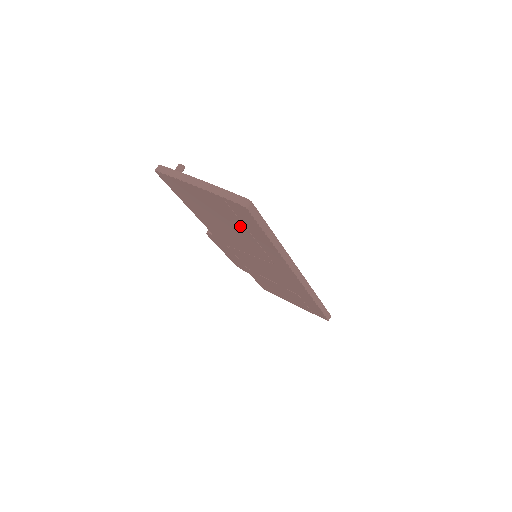
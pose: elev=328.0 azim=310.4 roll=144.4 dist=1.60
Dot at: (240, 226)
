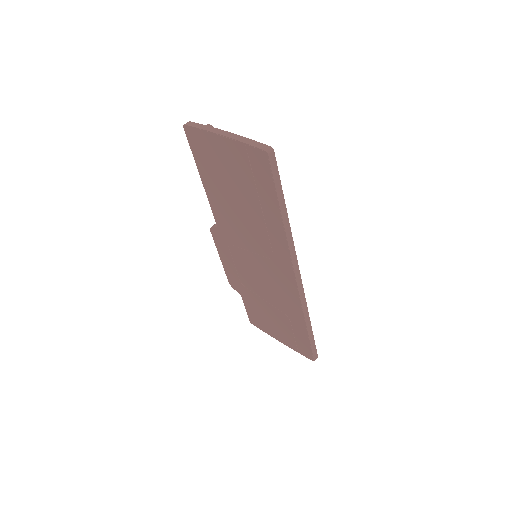
Dot at: (252, 195)
